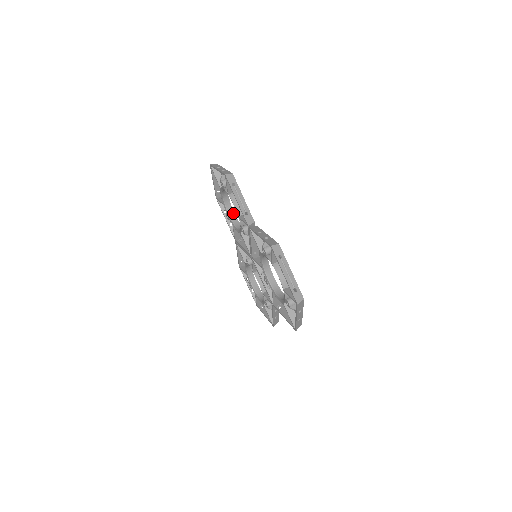
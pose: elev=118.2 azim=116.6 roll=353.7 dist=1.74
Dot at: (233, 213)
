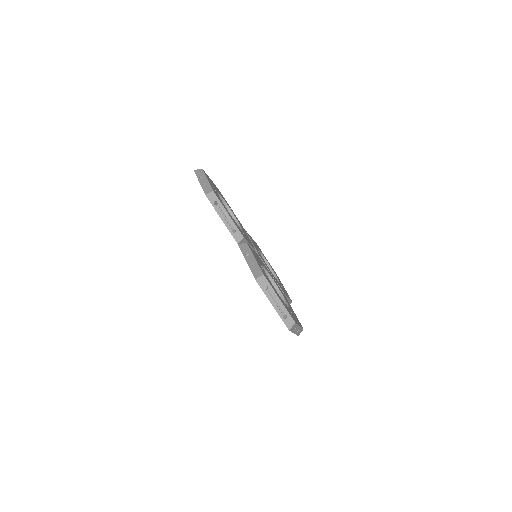
Dot at: (229, 210)
